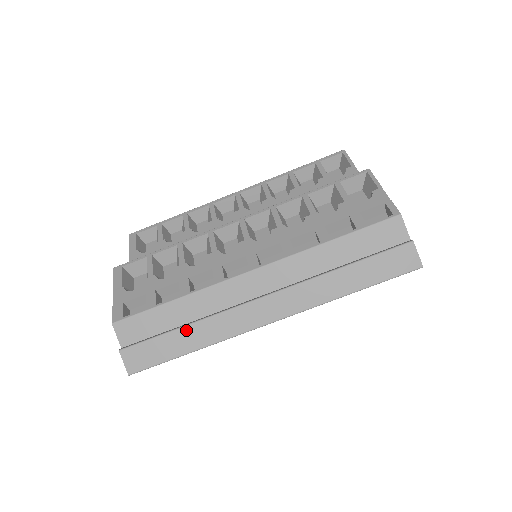
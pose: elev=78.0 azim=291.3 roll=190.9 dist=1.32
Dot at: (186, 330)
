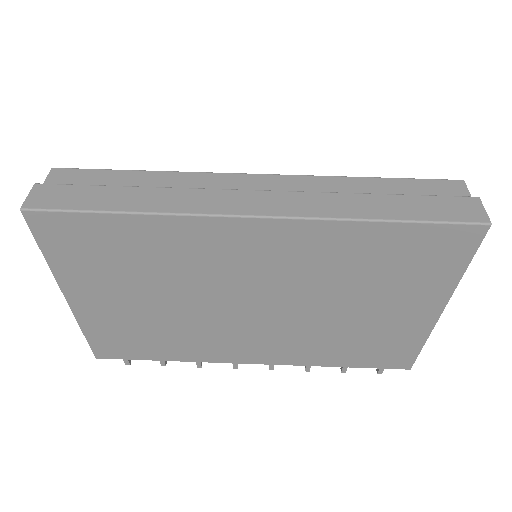
Dot at: (136, 190)
